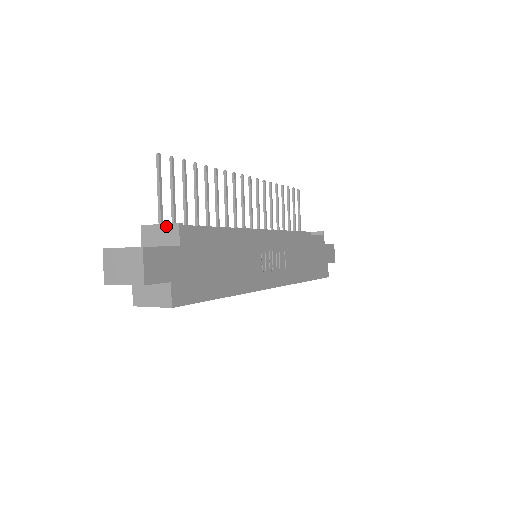
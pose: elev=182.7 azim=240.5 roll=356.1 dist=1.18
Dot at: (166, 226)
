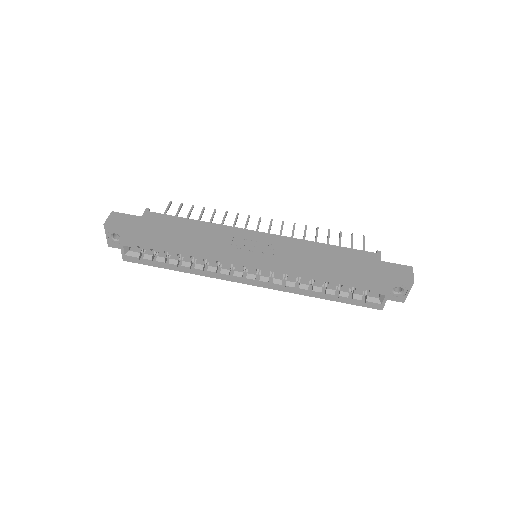
Dot at: occluded
